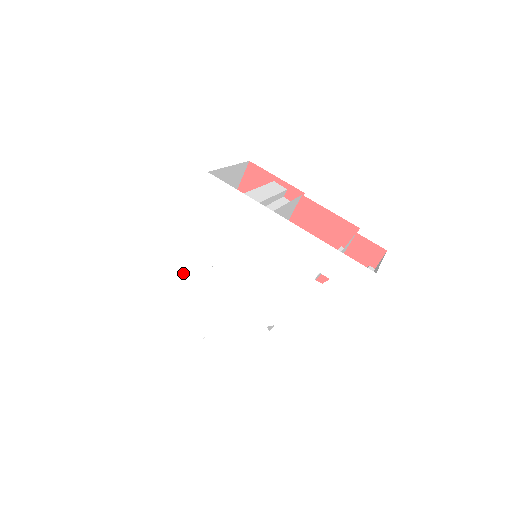
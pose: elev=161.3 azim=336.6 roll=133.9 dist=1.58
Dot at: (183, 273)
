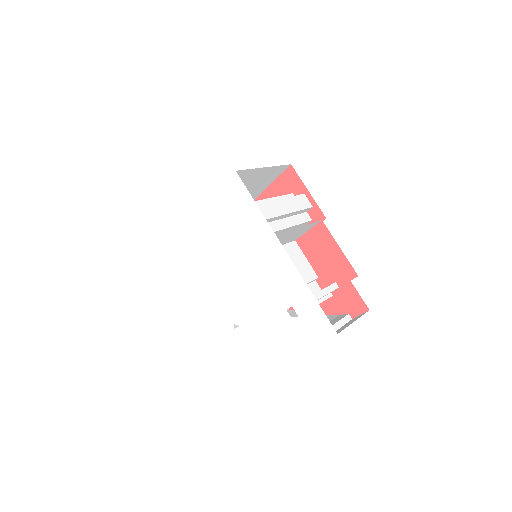
Dot at: (186, 243)
